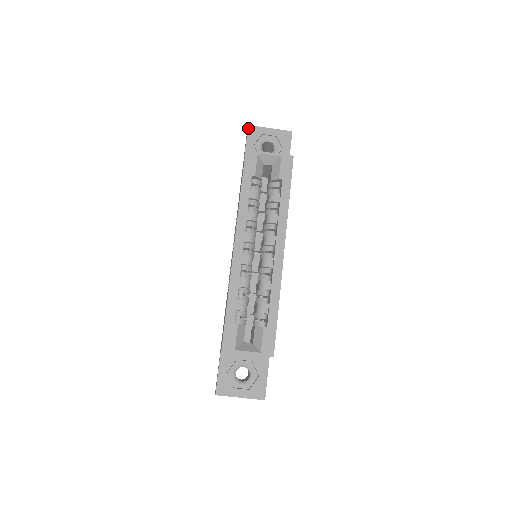
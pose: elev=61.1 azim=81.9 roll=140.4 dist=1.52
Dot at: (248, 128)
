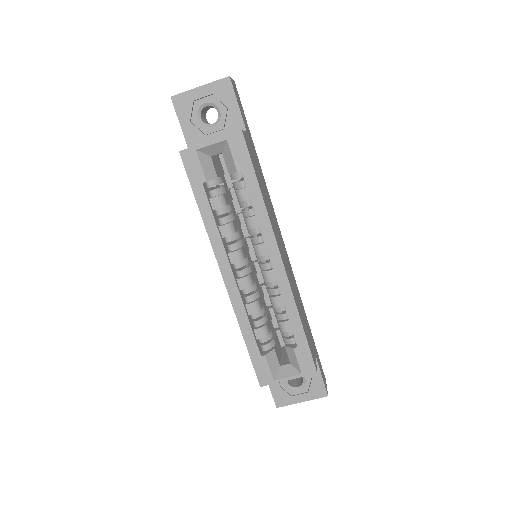
Dot at: (172, 101)
